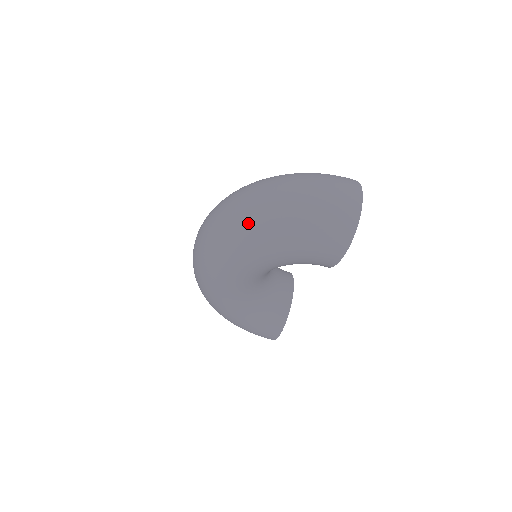
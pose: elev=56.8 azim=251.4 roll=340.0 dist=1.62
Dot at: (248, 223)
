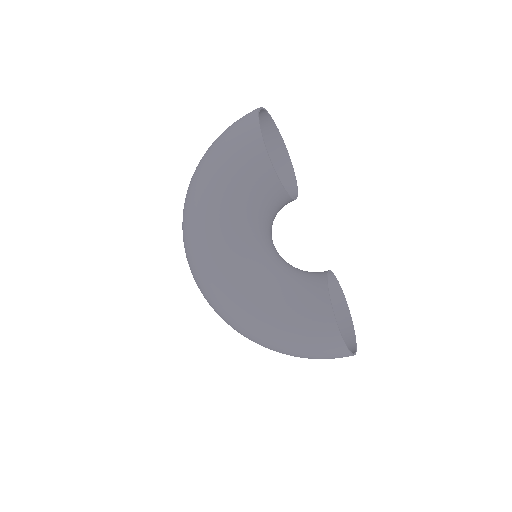
Dot at: (188, 201)
